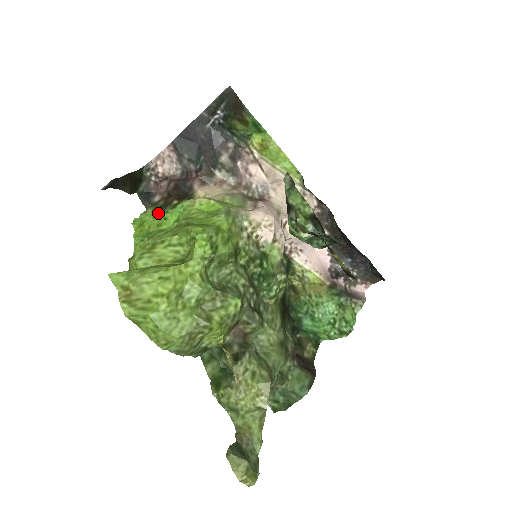
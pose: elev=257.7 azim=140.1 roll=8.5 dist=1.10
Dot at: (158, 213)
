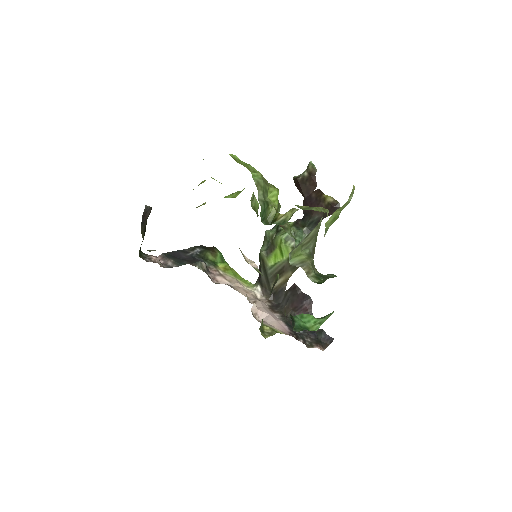
Dot at: occluded
